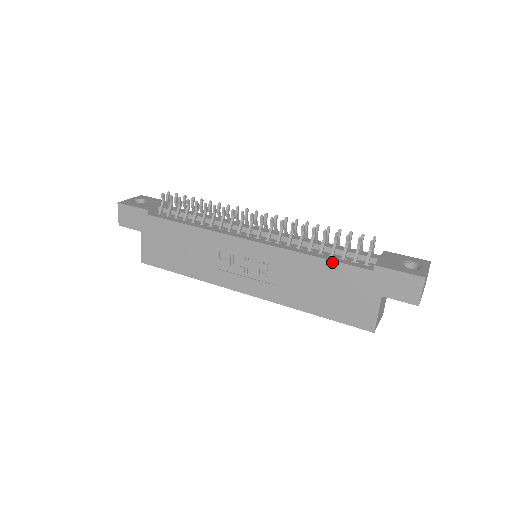
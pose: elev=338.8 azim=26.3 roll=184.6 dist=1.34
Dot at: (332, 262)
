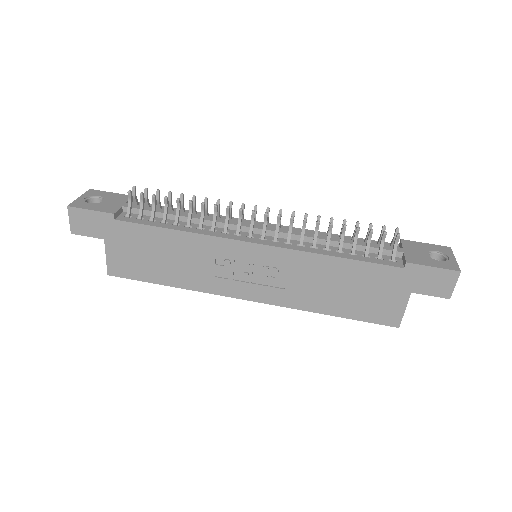
Dot at: (357, 262)
